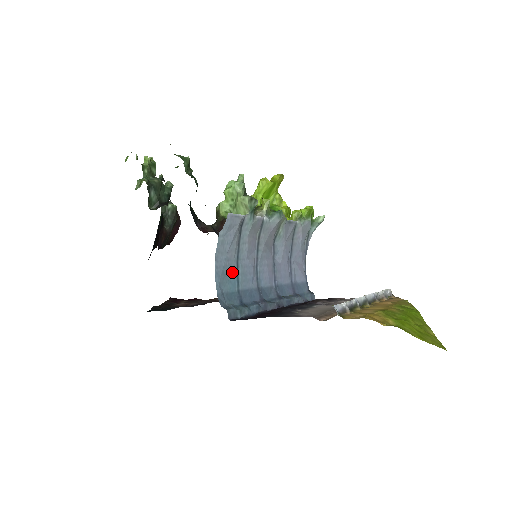
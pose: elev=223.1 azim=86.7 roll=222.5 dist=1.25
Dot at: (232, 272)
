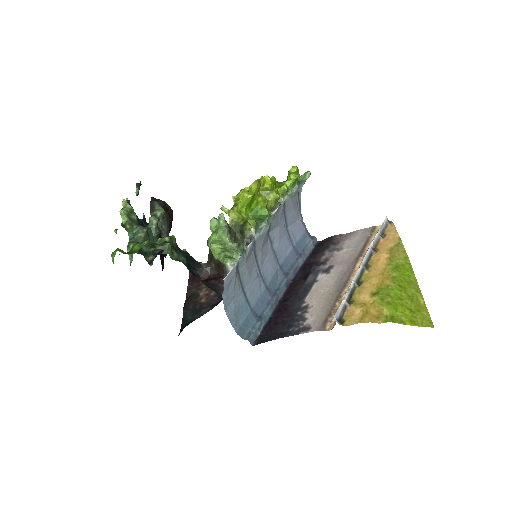
Dot at: (242, 303)
